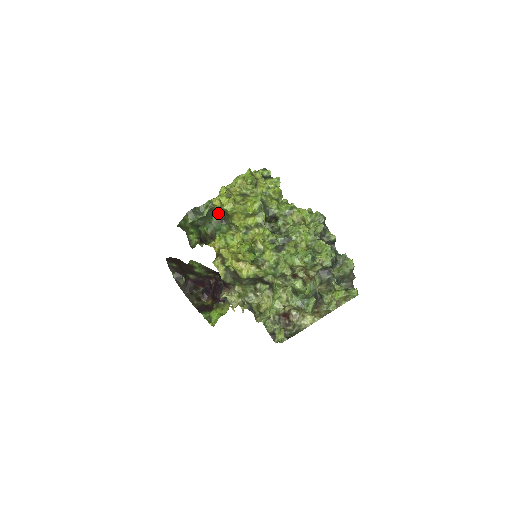
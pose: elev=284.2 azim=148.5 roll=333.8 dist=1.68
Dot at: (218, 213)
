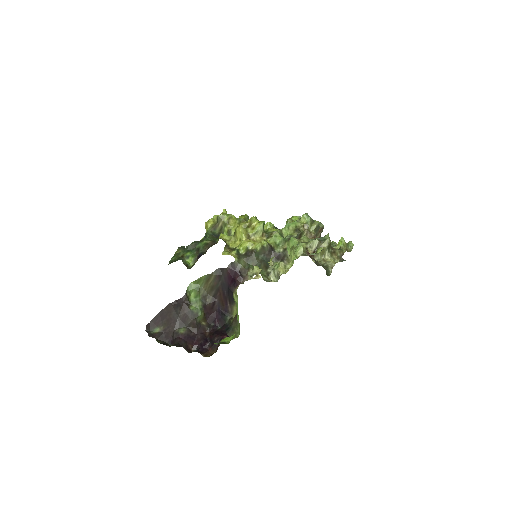
Dot at: (212, 232)
